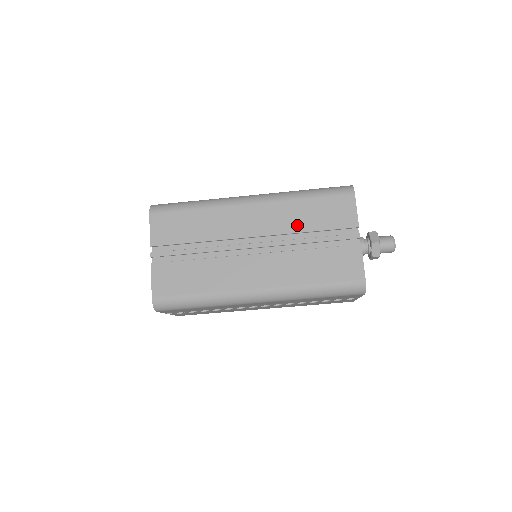
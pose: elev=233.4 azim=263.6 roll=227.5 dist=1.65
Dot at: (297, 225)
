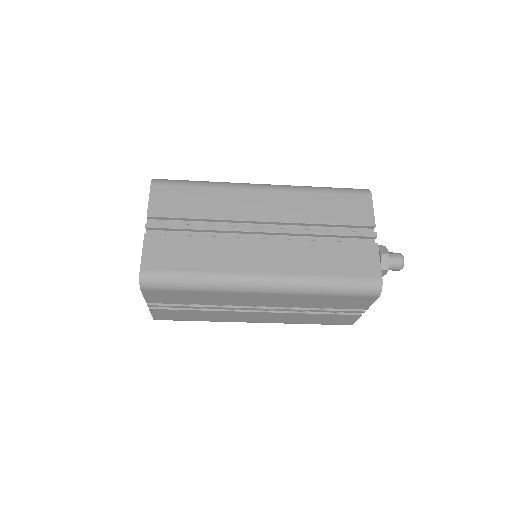
Dot at: (311, 216)
